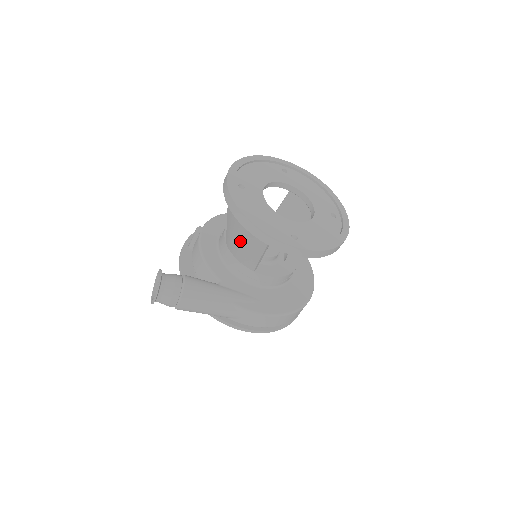
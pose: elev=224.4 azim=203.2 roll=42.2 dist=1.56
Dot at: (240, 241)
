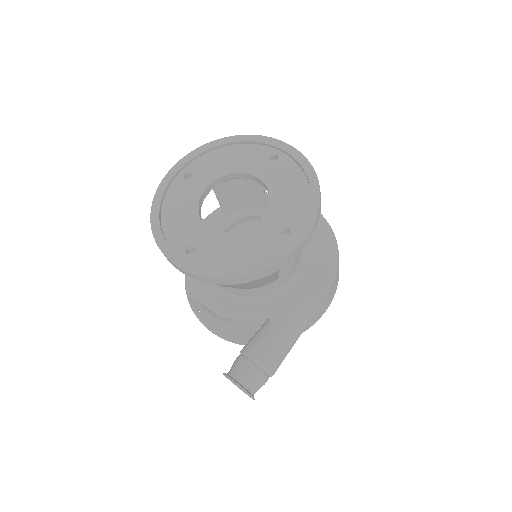
Dot at: occluded
